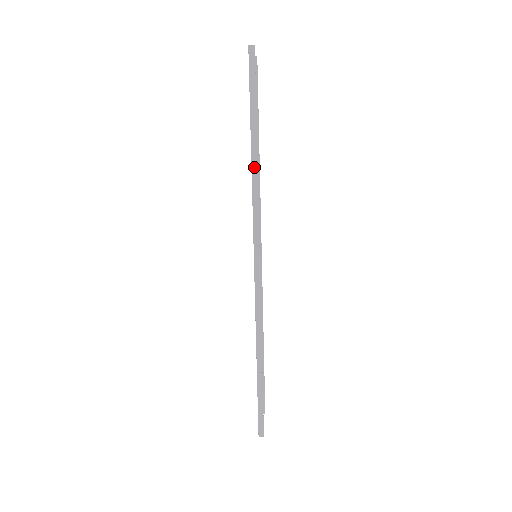
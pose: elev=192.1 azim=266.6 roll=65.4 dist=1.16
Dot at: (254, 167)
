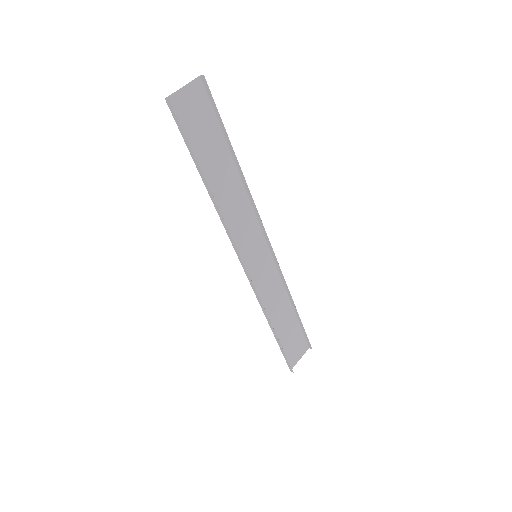
Dot at: (214, 202)
